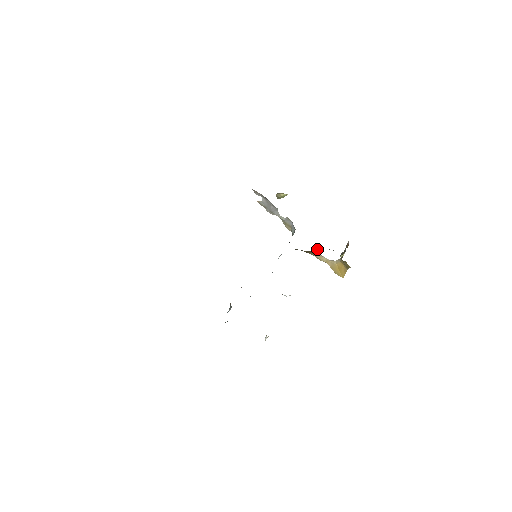
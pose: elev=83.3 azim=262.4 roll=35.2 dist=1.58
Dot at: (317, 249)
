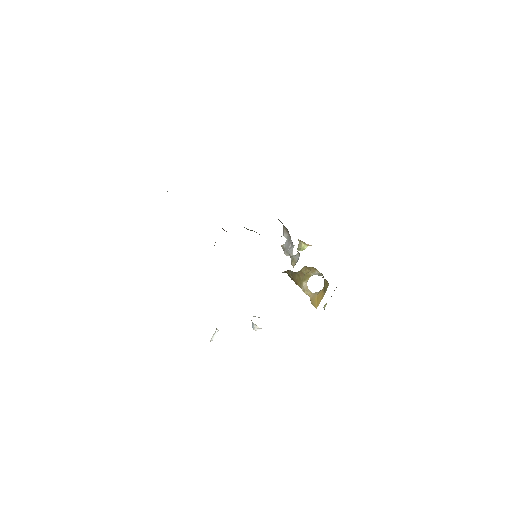
Dot at: (308, 271)
